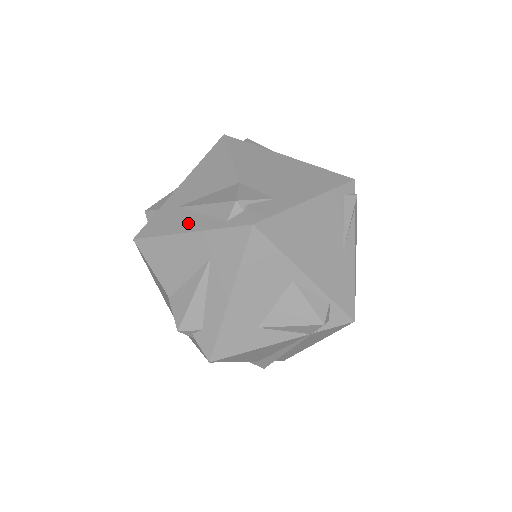
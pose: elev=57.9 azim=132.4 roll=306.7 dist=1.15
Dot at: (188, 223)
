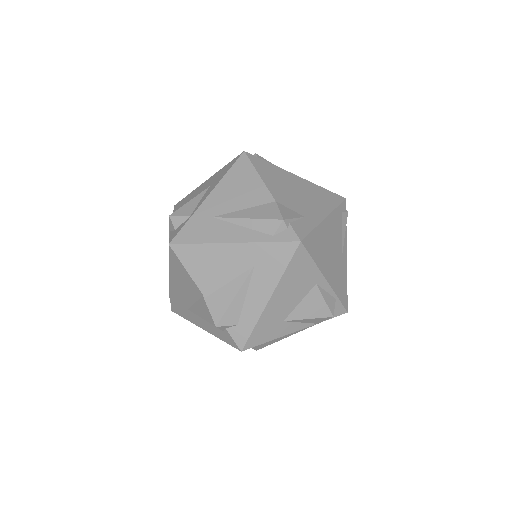
Dot at: (231, 234)
